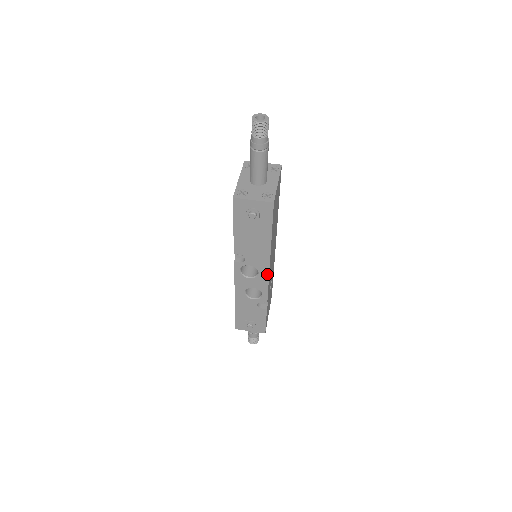
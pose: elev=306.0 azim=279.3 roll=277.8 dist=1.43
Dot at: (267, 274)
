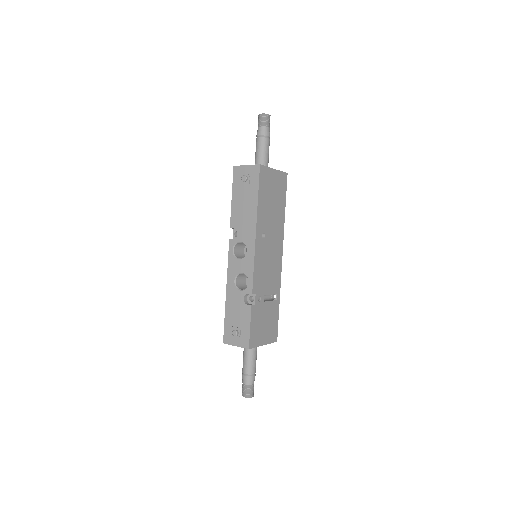
Dot at: (253, 251)
